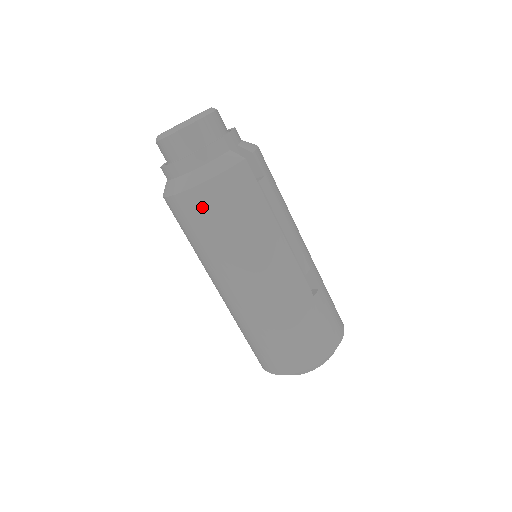
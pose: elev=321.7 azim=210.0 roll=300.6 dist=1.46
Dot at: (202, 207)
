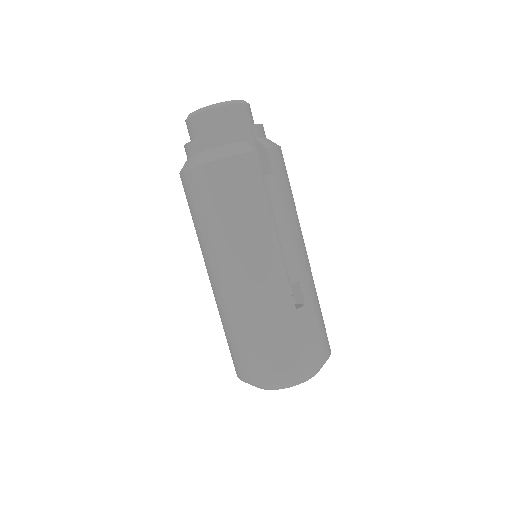
Dot at: (203, 187)
